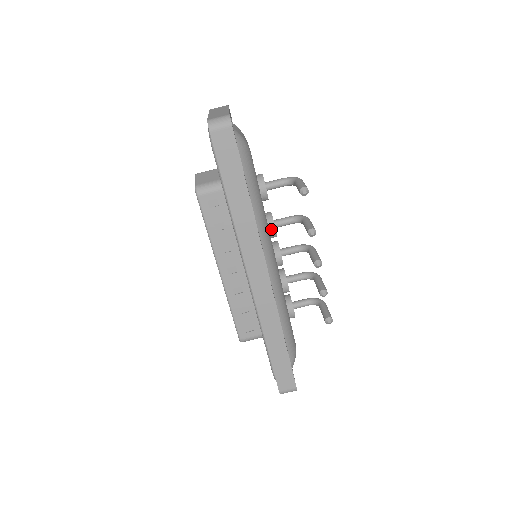
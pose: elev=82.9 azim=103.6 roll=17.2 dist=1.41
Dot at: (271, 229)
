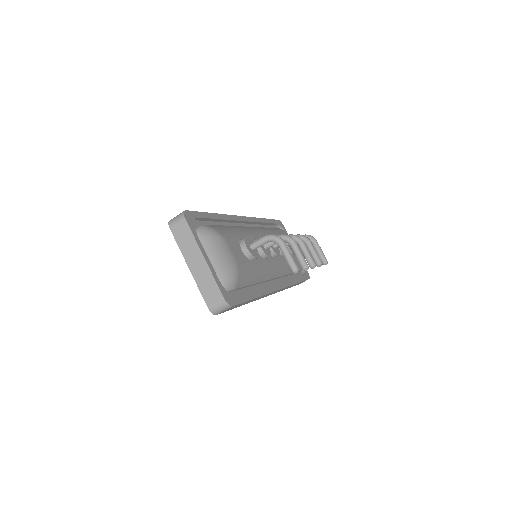
Dot at: (266, 258)
